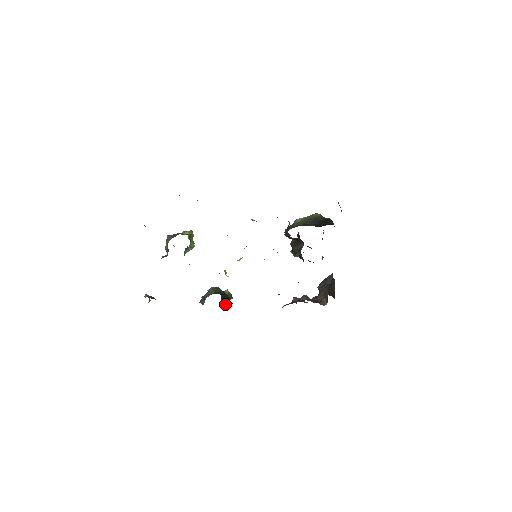
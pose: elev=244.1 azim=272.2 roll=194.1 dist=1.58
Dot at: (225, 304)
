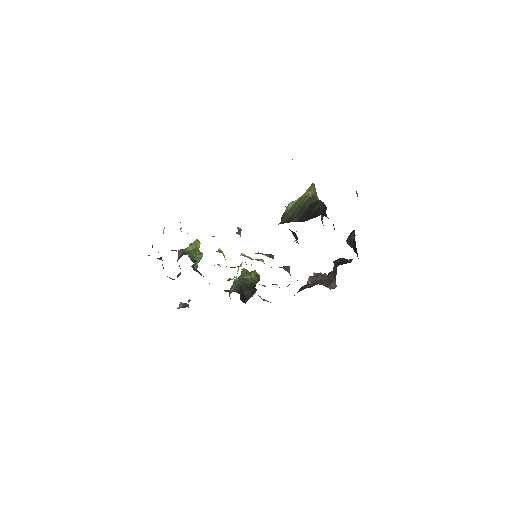
Dot at: (248, 296)
